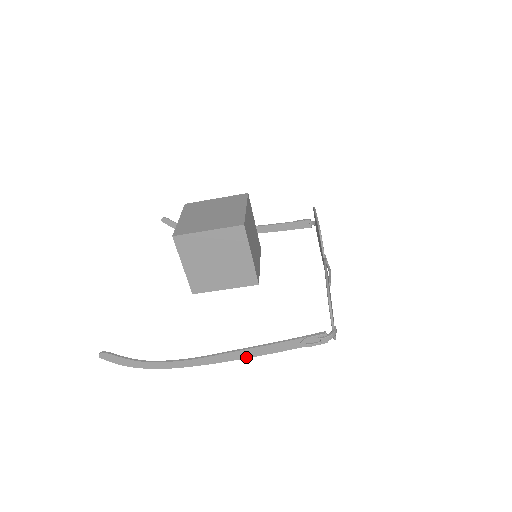
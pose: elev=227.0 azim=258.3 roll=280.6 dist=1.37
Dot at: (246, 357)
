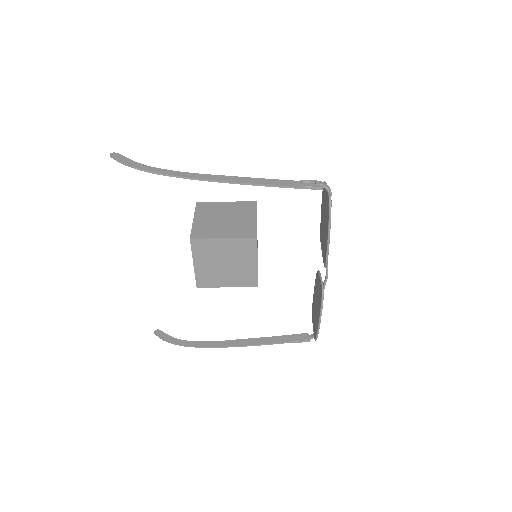
Dot at: (241, 182)
